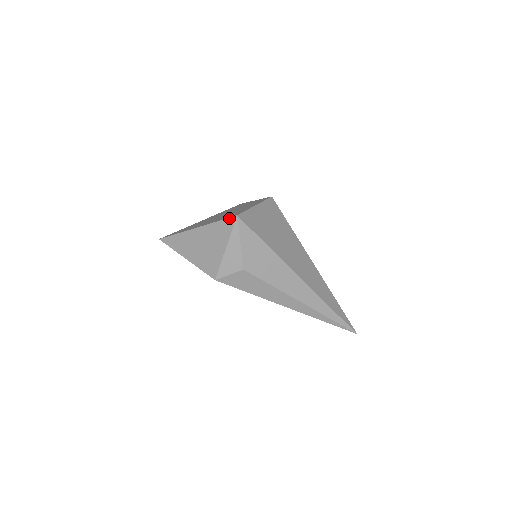
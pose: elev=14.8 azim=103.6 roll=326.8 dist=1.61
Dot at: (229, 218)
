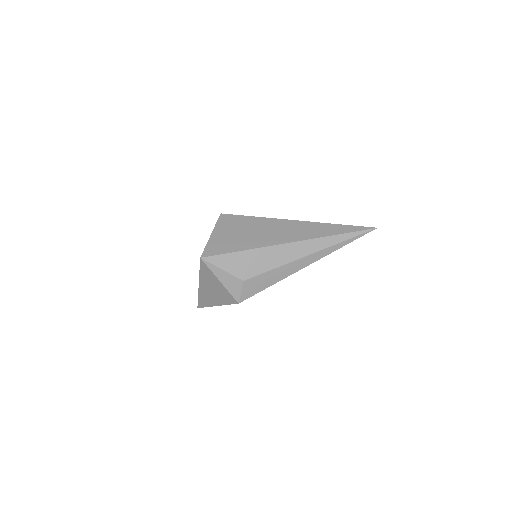
Dot at: (200, 263)
